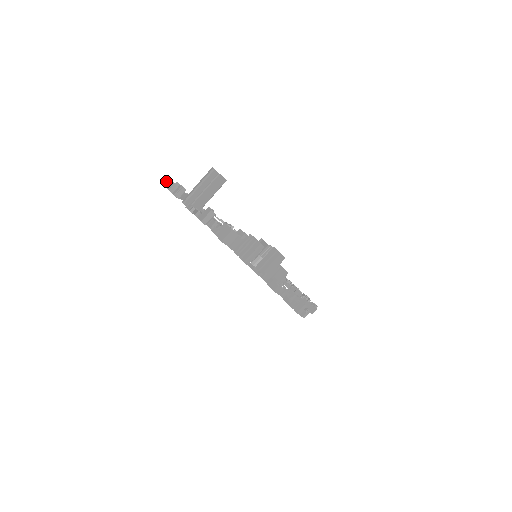
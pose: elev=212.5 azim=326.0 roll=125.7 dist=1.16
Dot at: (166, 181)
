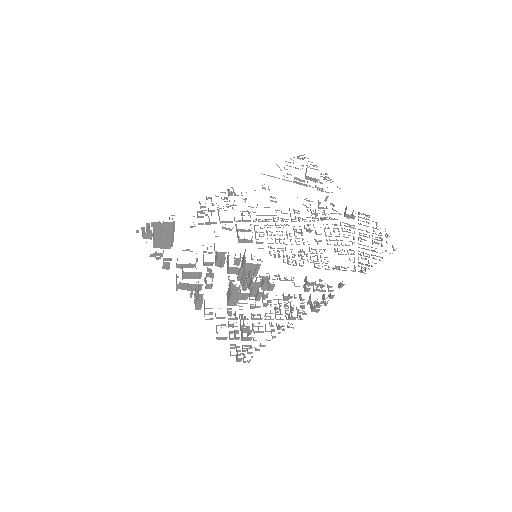
Dot at: occluded
